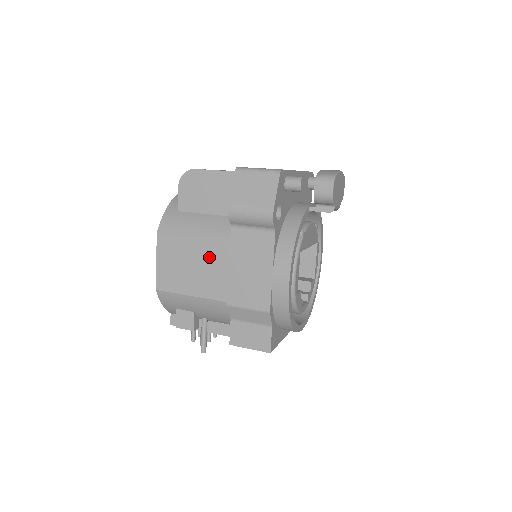
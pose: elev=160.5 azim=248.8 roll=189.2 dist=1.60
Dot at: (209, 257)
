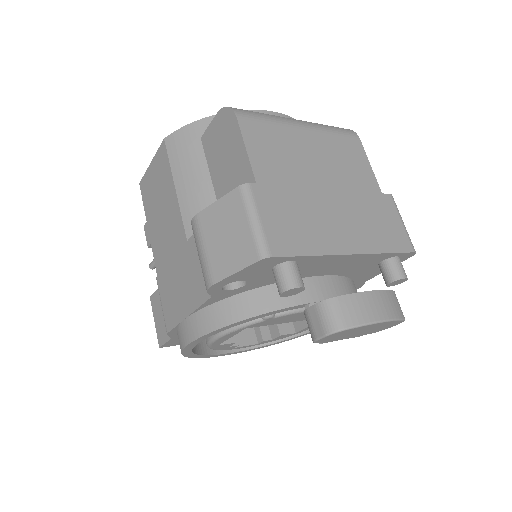
Dot at: (171, 224)
